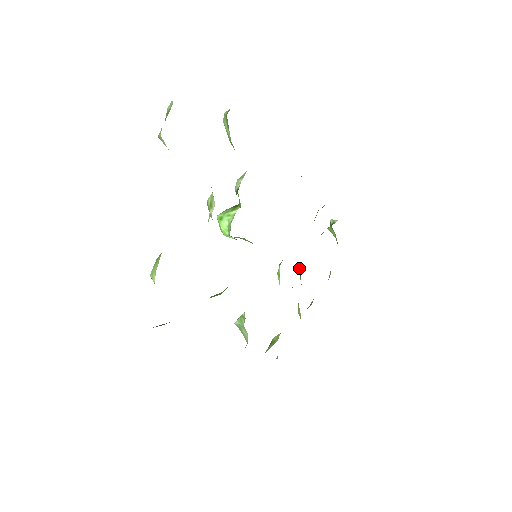
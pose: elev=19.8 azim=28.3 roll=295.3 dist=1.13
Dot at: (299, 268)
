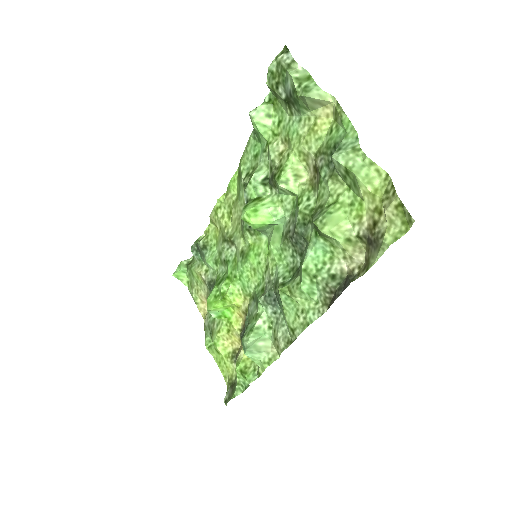
Dot at: occluded
